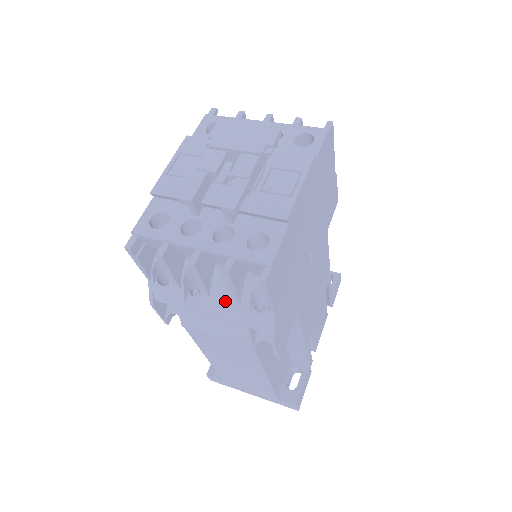
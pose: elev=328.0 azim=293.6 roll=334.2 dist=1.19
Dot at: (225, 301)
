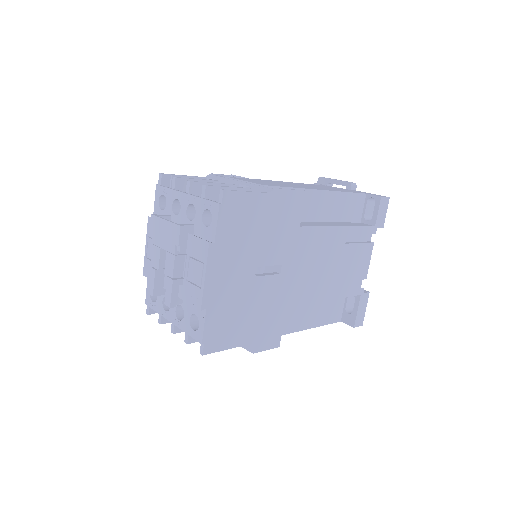
Dot at: occluded
